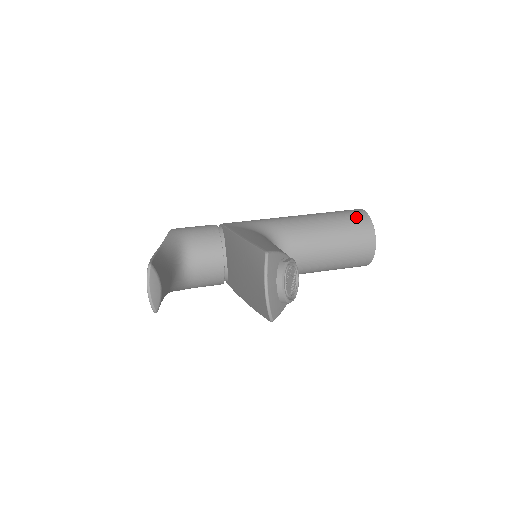
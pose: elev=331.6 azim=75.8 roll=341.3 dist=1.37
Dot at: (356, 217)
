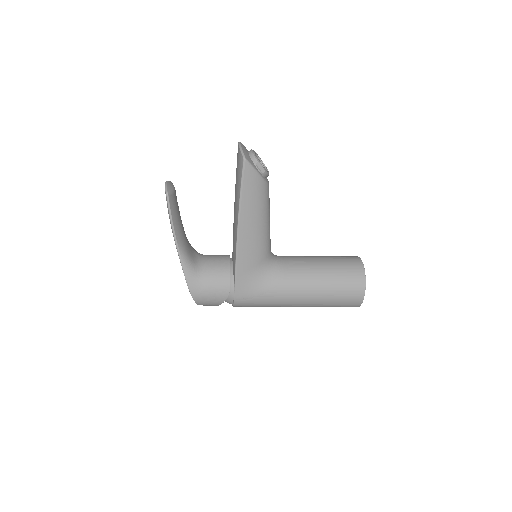
Dot at: occluded
